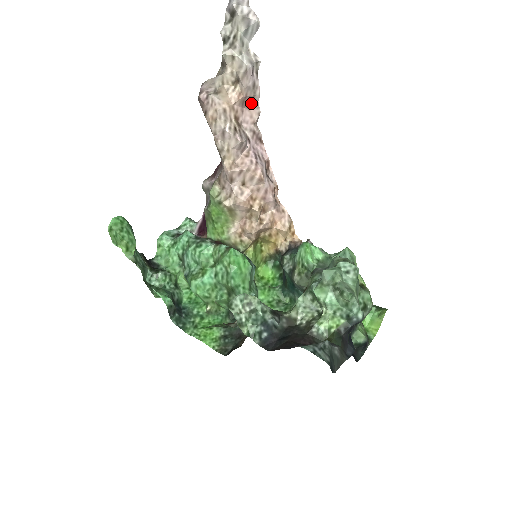
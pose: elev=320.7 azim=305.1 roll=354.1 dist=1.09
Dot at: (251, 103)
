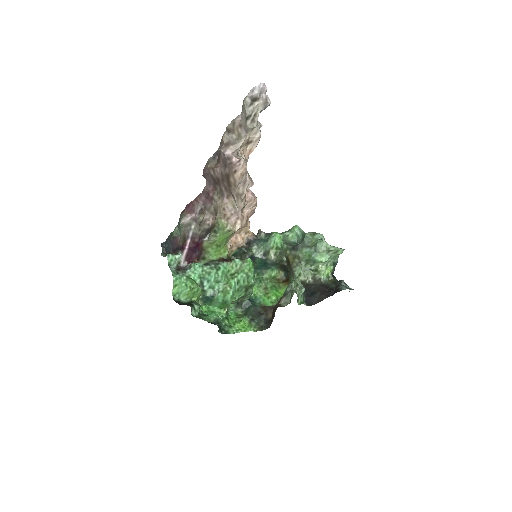
Dot at: occluded
